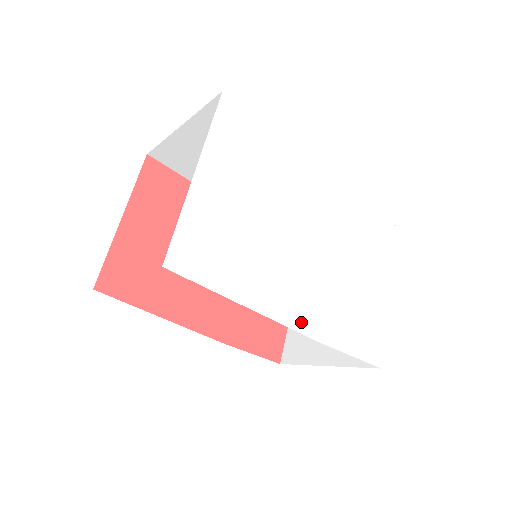
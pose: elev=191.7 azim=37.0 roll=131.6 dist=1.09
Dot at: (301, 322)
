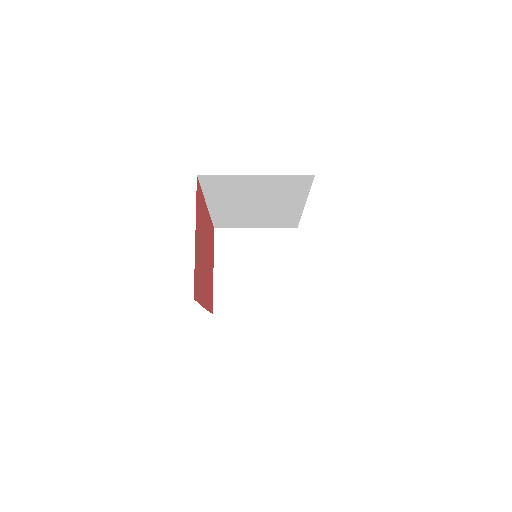
Dot at: occluded
